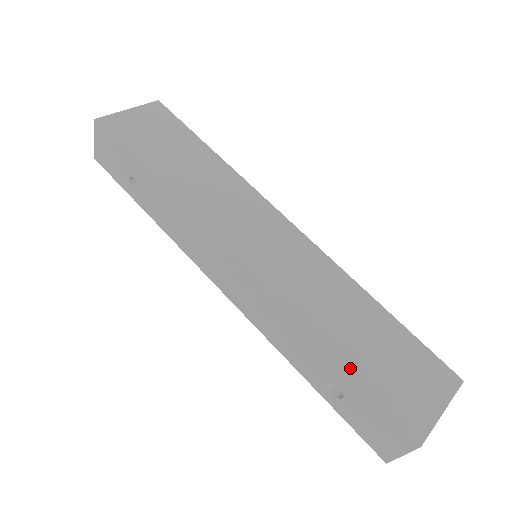
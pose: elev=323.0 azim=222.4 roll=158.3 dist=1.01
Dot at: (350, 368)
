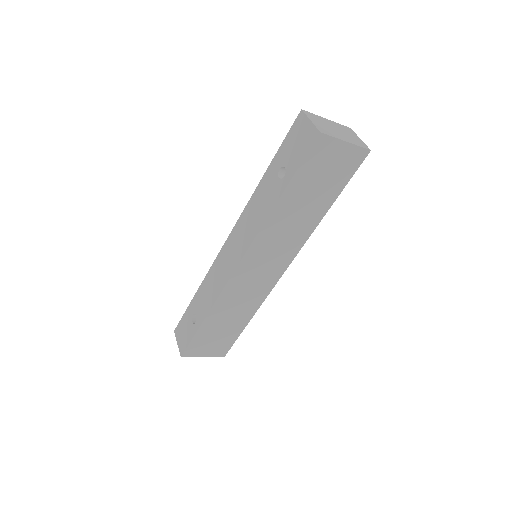
Dot at: occluded
